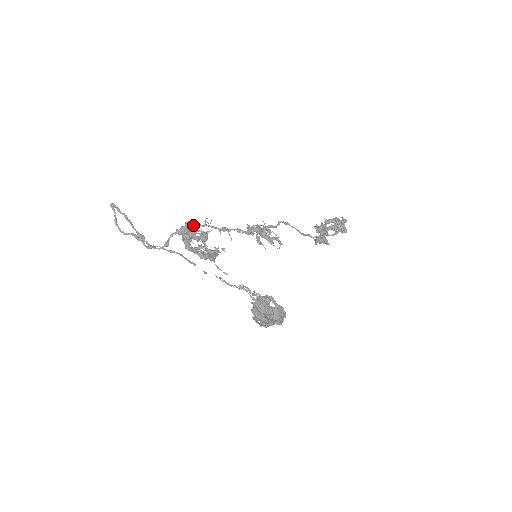
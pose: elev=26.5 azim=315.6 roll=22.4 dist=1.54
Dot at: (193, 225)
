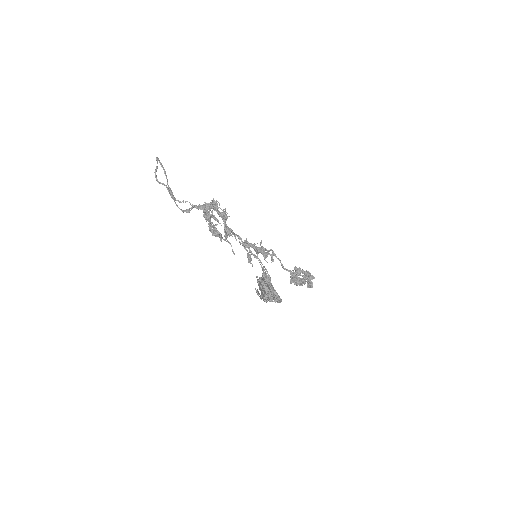
Dot at: occluded
